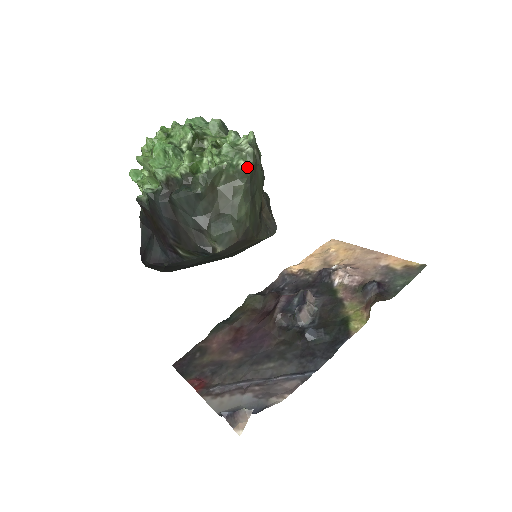
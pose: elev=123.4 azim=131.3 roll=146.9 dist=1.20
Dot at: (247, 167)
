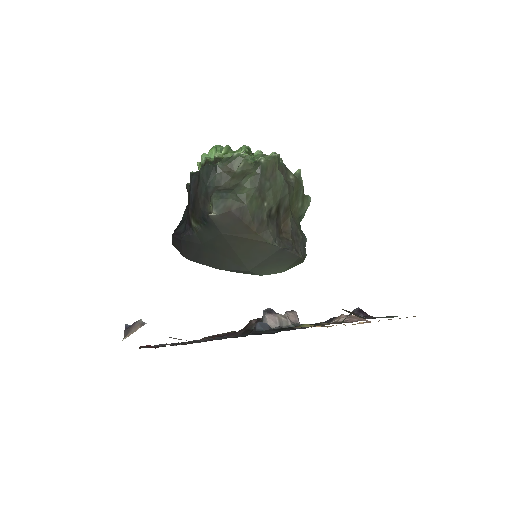
Dot at: (262, 159)
